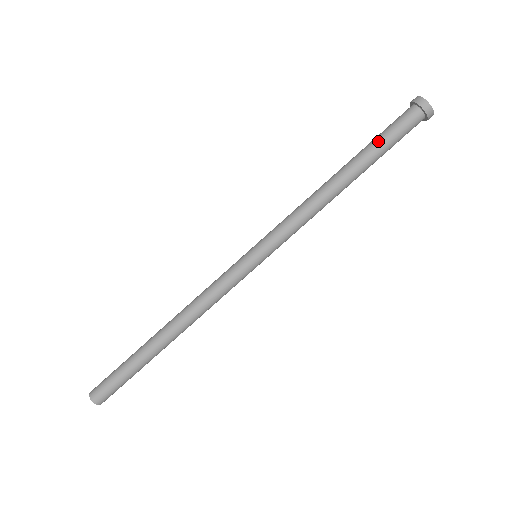
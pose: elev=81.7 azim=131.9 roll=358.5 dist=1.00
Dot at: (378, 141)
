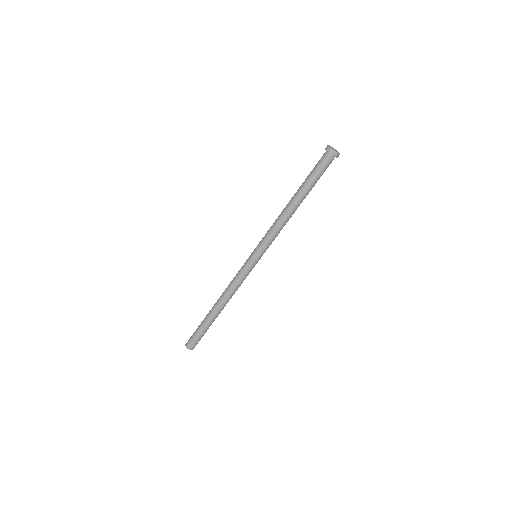
Dot at: (308, 176)
